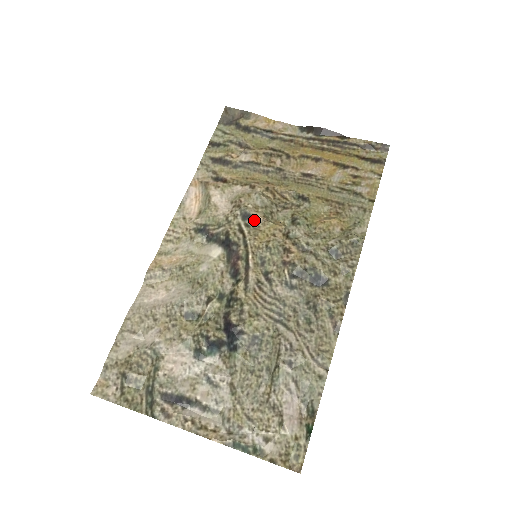
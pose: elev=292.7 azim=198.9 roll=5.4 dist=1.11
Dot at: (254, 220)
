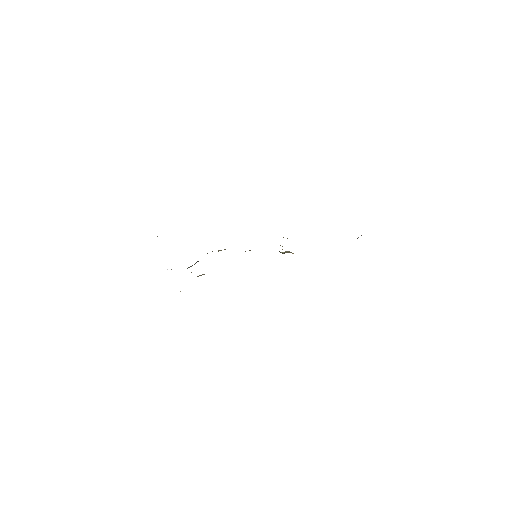
Dot at: occluded
